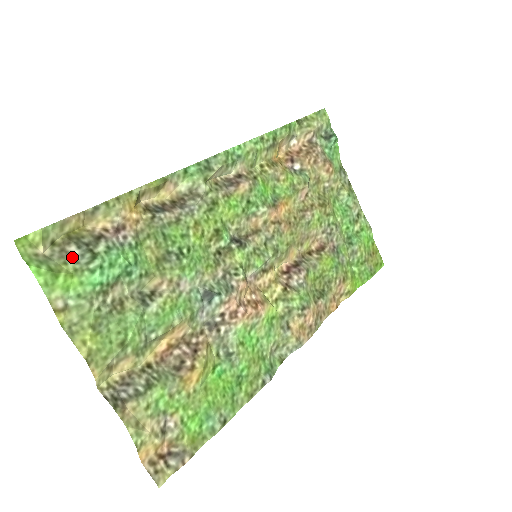
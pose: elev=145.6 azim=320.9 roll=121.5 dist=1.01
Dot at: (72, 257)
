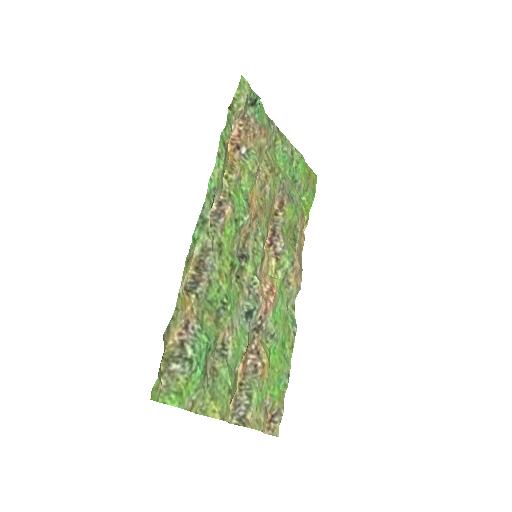
Dot at: (178, 372)
